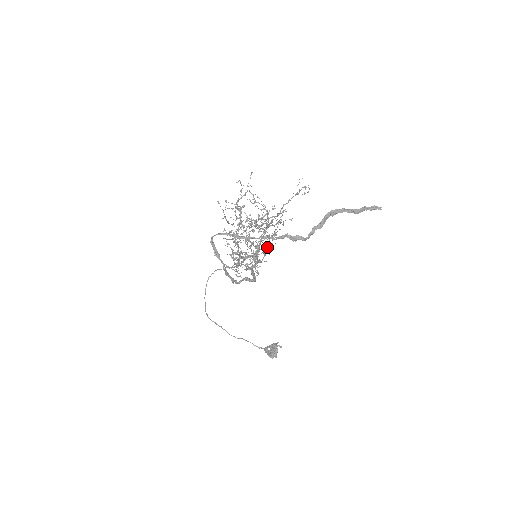
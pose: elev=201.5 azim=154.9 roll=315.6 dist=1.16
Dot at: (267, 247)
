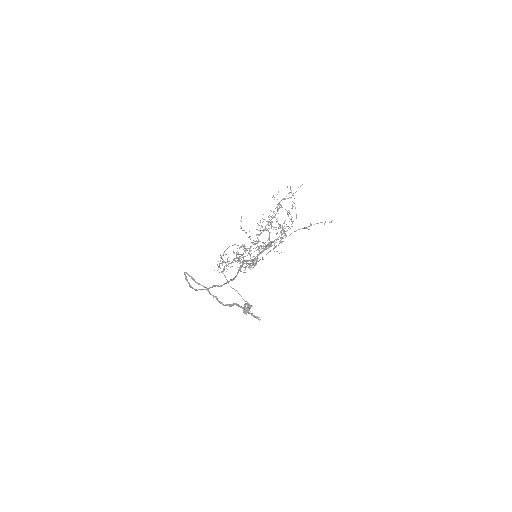
Dot at: occluded
